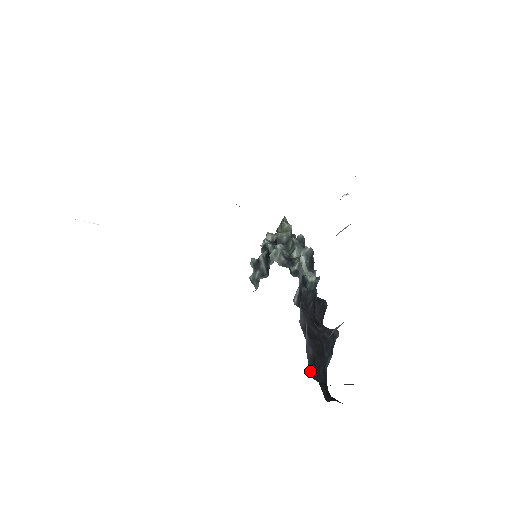
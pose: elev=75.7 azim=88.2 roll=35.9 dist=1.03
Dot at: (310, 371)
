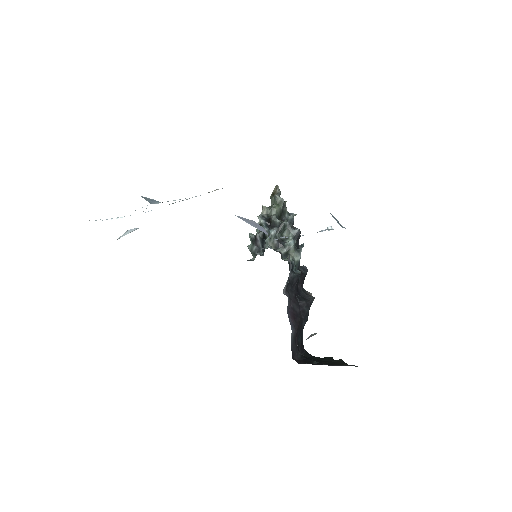
Dot at: (292, 352)
